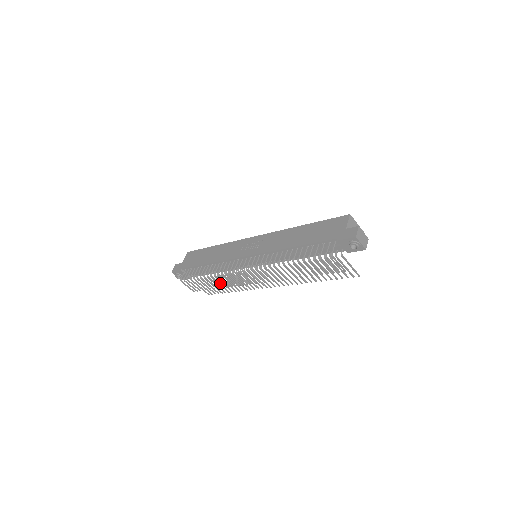
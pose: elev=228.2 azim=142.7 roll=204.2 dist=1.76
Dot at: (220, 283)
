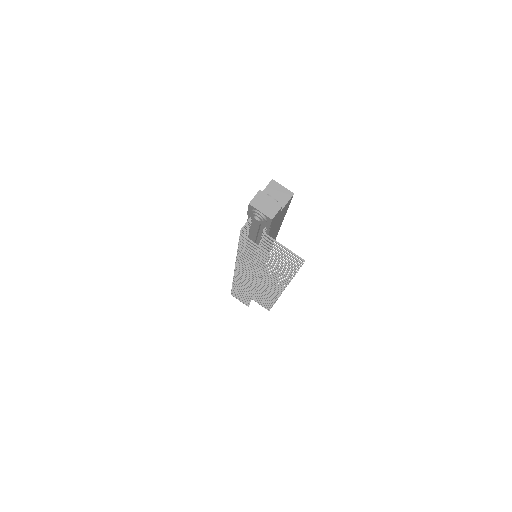
Dot at: (245, 292)
